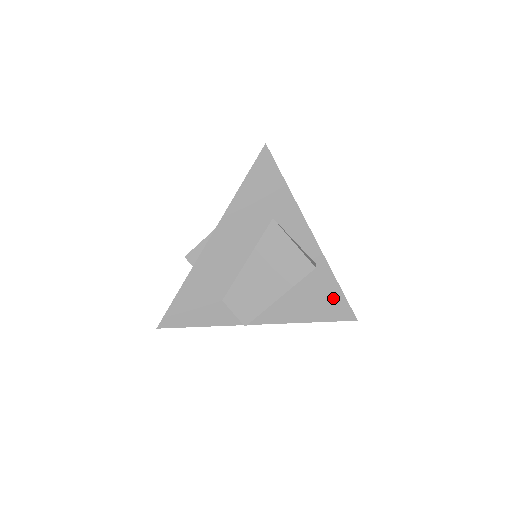
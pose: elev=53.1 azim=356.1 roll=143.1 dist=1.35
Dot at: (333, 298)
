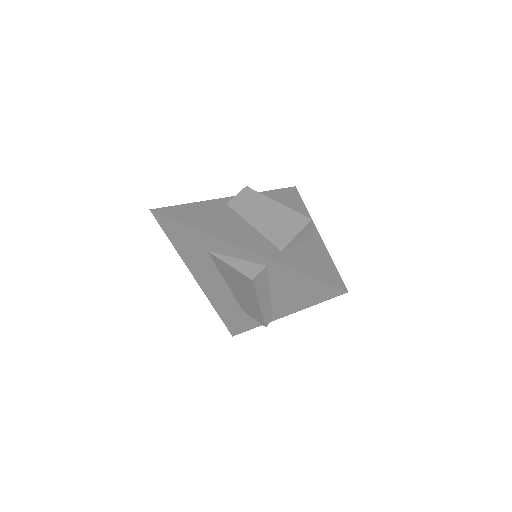
Dot at: (308, 283)
